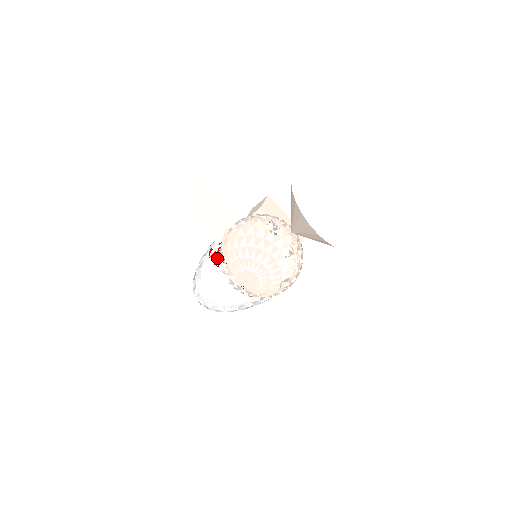
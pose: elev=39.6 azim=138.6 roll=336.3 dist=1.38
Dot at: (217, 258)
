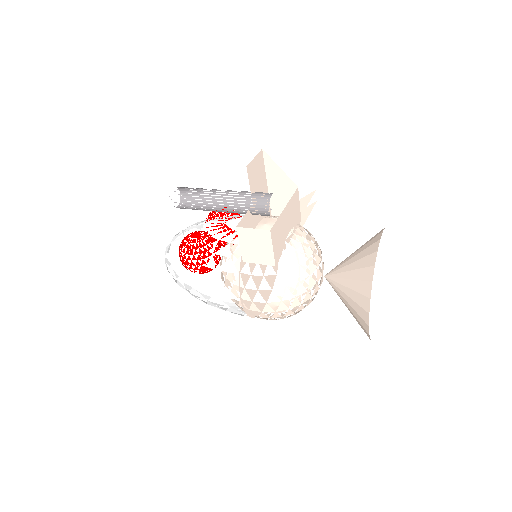
Dot at: (182, 245)
